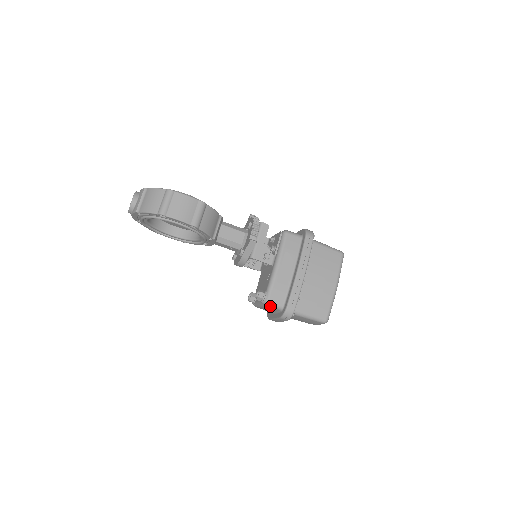
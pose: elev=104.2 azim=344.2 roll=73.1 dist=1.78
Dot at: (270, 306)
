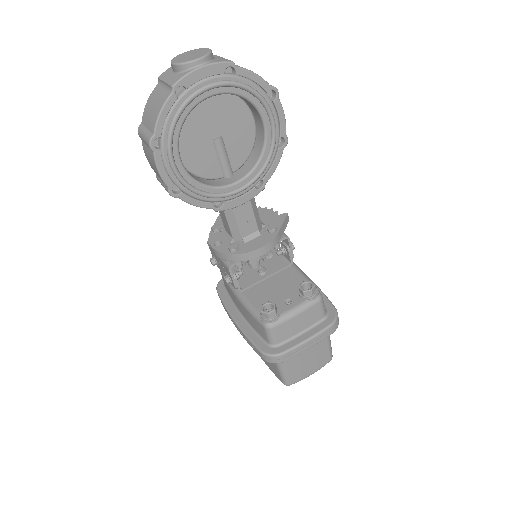
Dot at: (321, 305)
